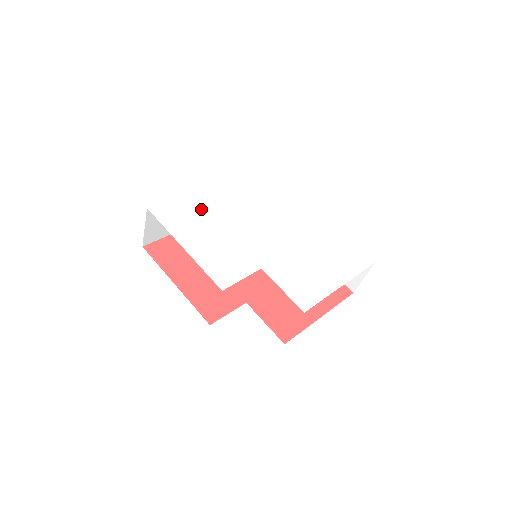
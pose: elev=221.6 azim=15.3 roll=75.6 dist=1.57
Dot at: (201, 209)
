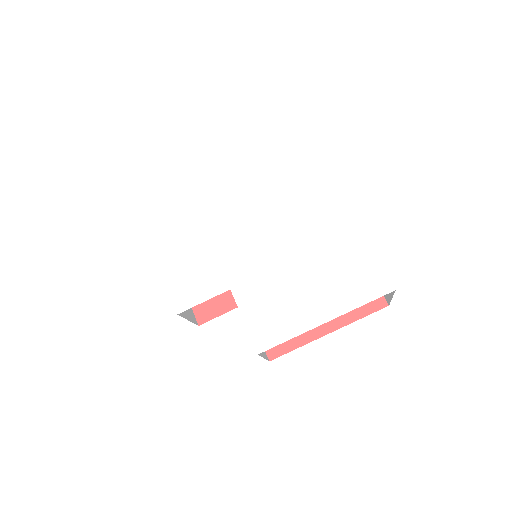
Dot at: (192, 203)
